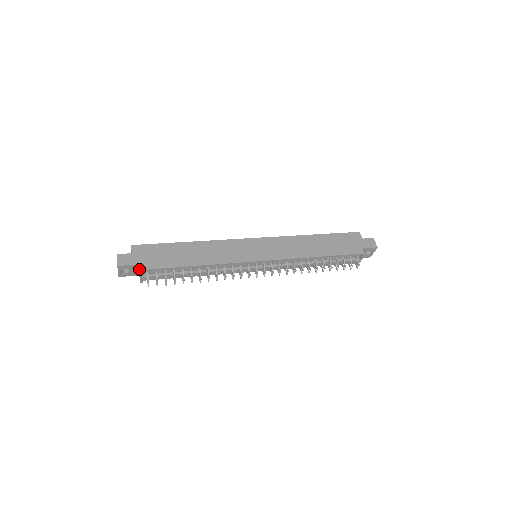
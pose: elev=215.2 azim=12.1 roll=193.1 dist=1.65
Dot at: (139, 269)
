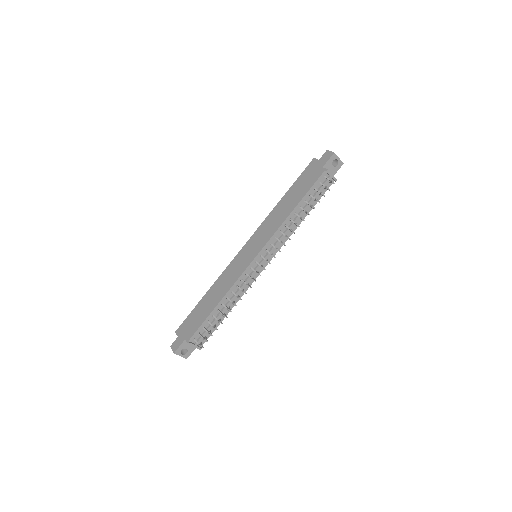
Dot at: occluded
